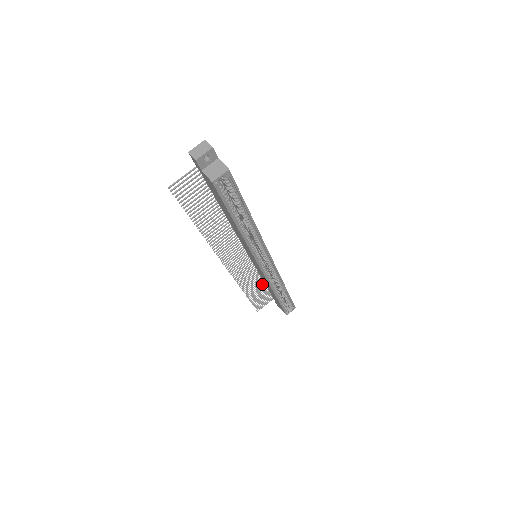
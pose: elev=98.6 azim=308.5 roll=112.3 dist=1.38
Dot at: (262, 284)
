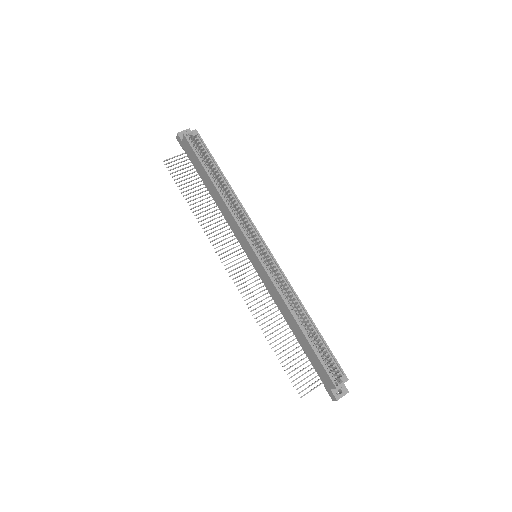
Dot at: (290, 336)
